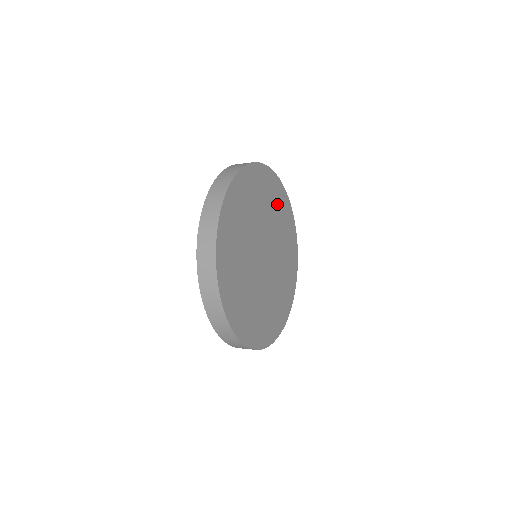
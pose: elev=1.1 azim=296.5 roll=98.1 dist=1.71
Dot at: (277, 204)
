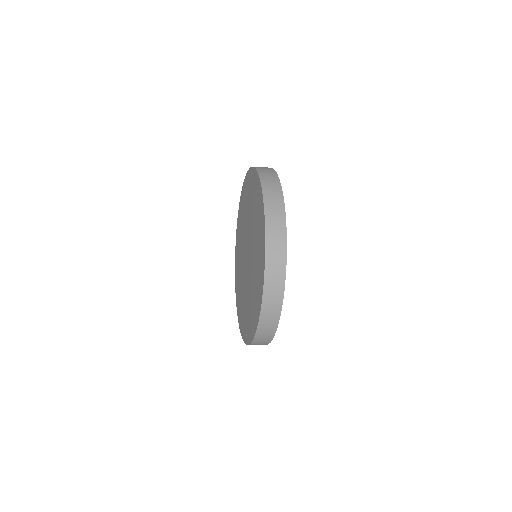
Dot at: occluded
